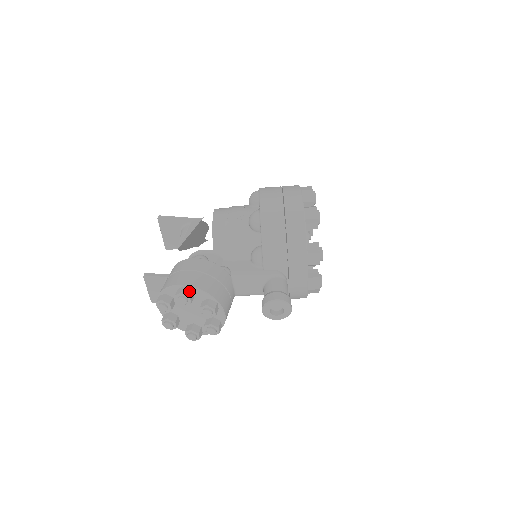
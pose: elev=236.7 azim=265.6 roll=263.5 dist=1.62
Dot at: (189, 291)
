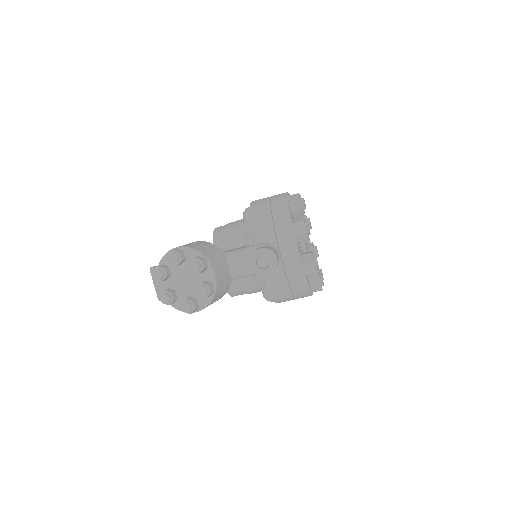
Dot at: (180, 250)
